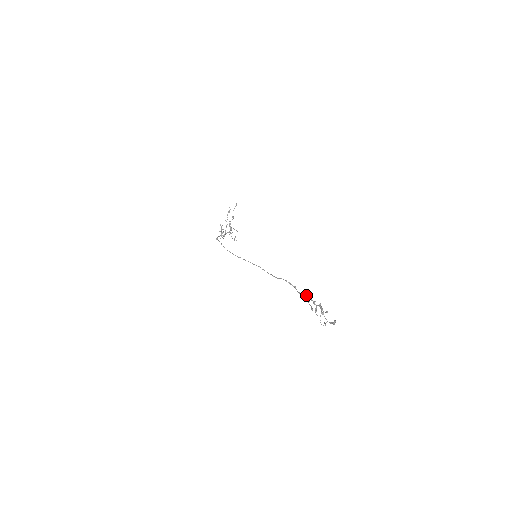
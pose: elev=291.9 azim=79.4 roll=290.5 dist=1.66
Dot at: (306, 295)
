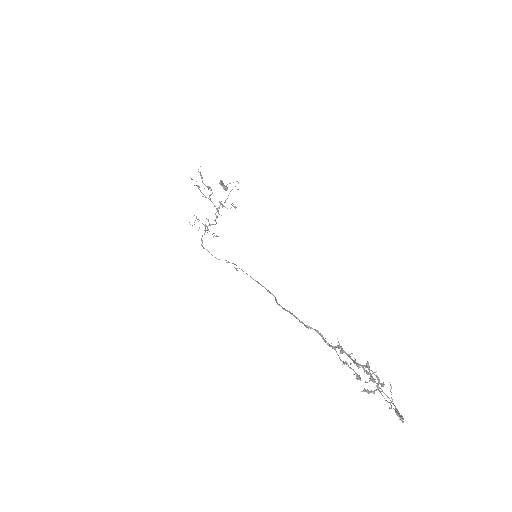
Dot at: (338, 348)
